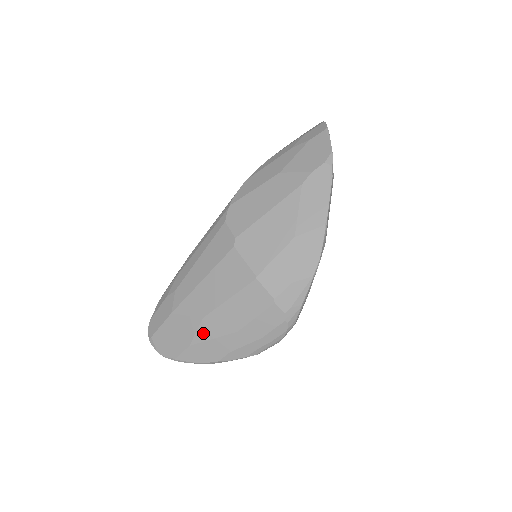
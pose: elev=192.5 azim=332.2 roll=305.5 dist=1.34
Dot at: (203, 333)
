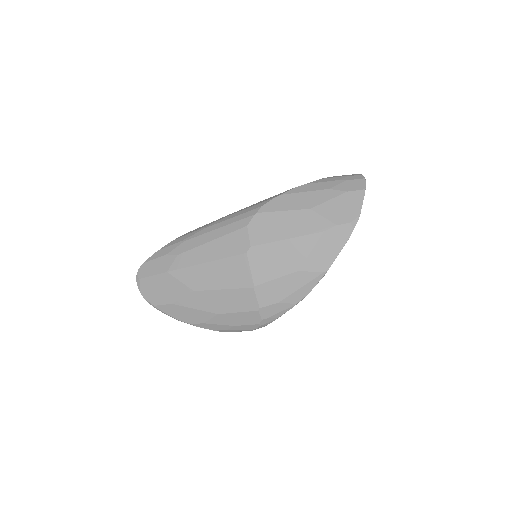
Dot at: (188, 301)
